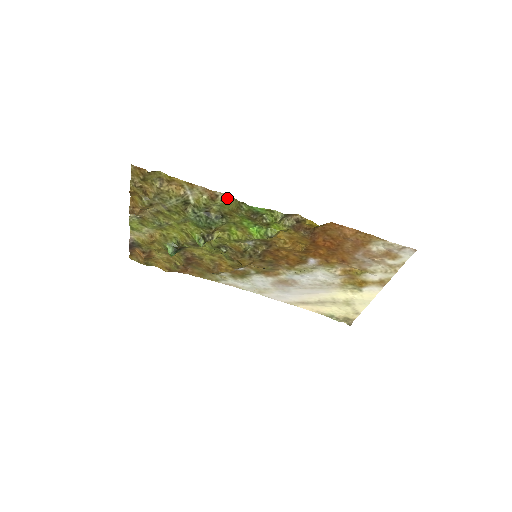
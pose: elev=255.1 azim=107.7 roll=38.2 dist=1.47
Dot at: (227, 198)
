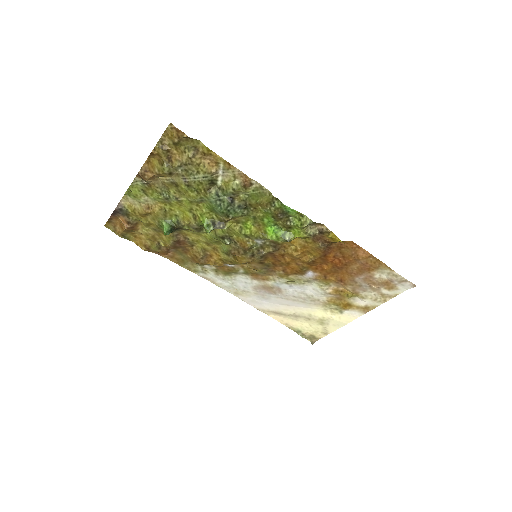
Dot at: (261, 189)
